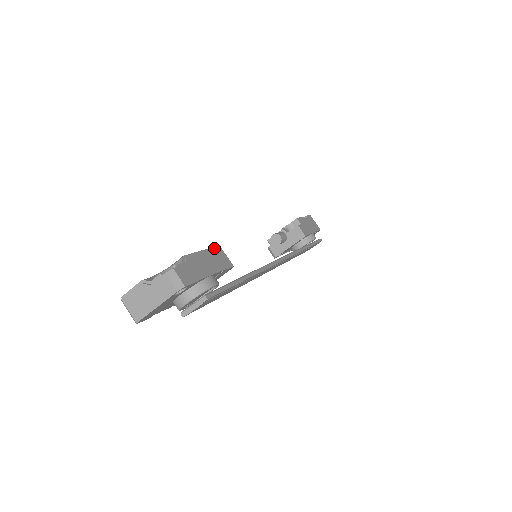
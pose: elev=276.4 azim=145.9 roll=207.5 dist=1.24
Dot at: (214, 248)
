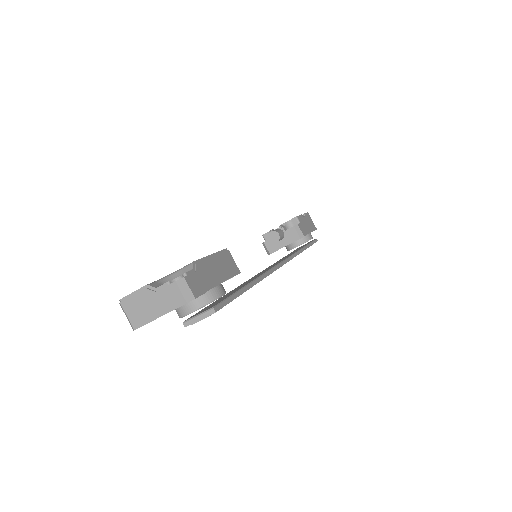
Dot at: (223, 252)
